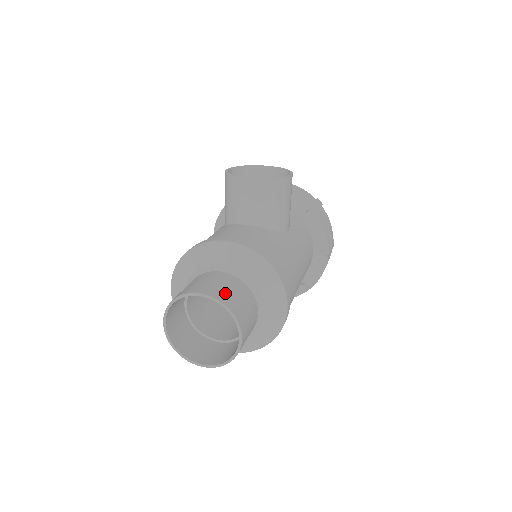
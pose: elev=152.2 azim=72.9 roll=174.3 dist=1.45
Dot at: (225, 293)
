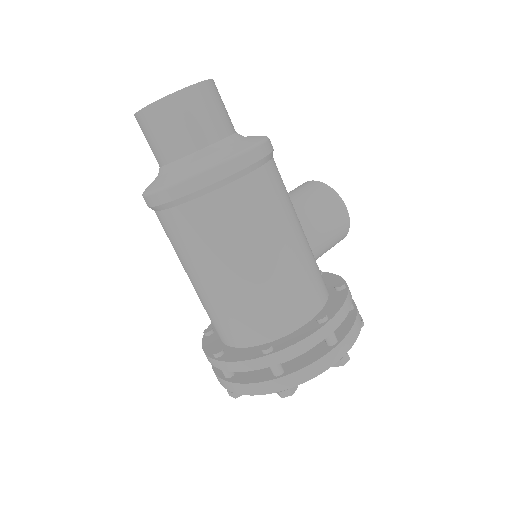
Dot at: occluded
